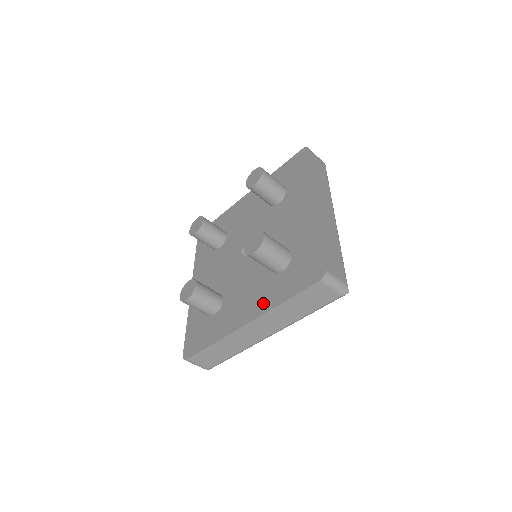
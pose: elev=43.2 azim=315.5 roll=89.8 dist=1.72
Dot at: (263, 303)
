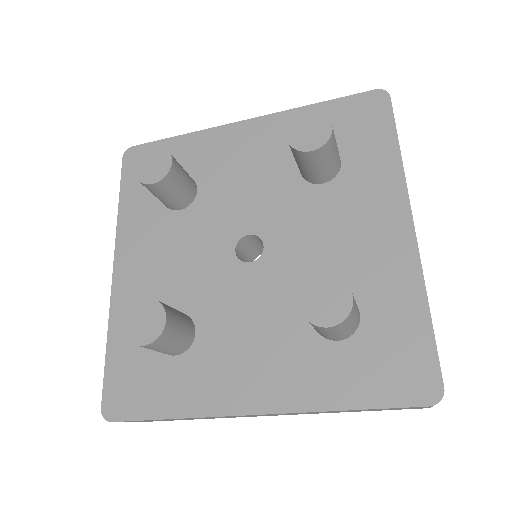
Dot at: (296, 388)
